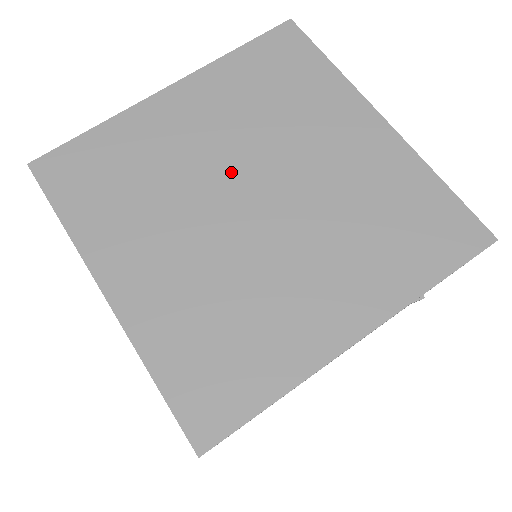
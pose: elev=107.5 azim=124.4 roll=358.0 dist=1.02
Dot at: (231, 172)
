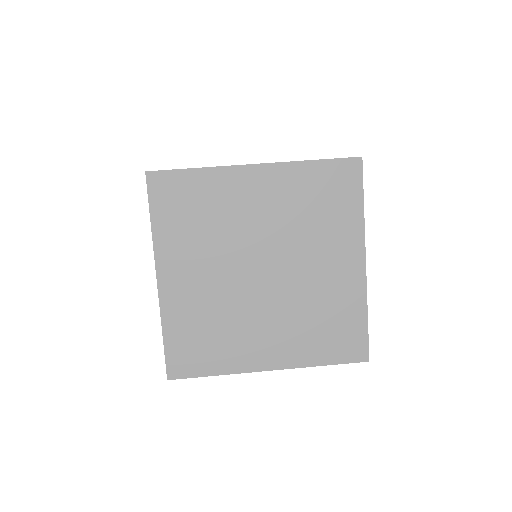
Dot at: (261, 247)
